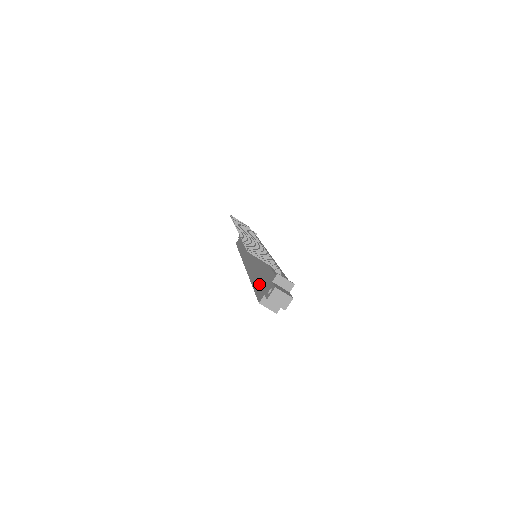
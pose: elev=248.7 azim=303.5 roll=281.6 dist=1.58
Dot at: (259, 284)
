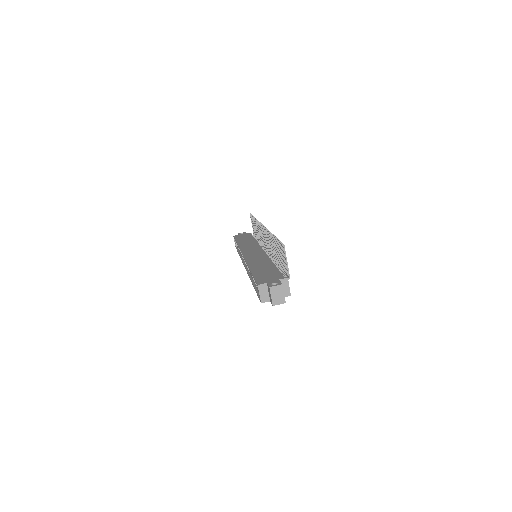
Dot at: (261, 274)
